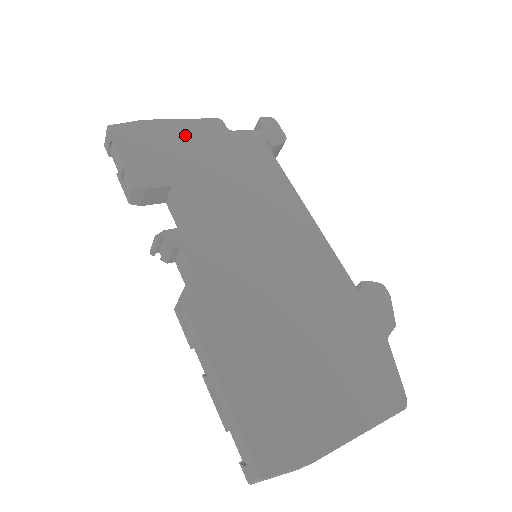
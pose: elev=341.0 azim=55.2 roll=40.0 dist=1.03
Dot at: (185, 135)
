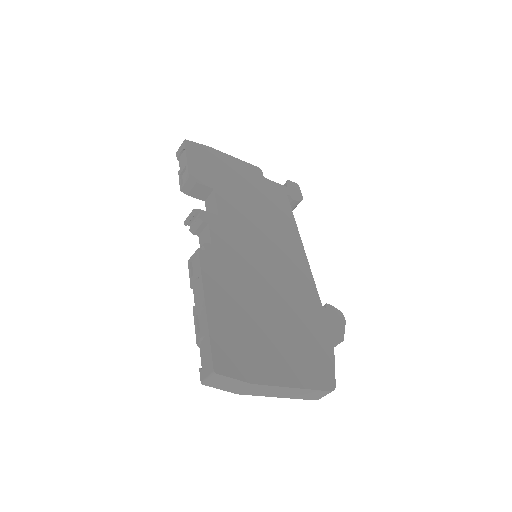
Dot at: (233, 166)
